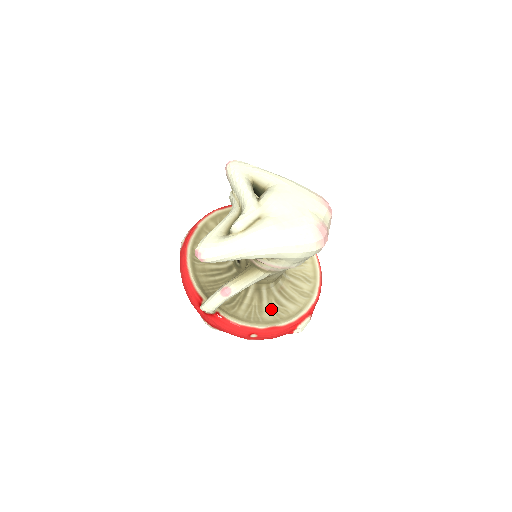
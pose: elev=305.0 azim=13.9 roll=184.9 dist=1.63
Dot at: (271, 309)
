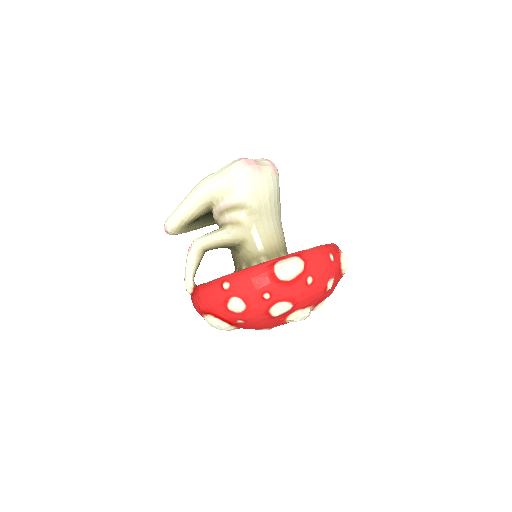
Dot at: occluded
